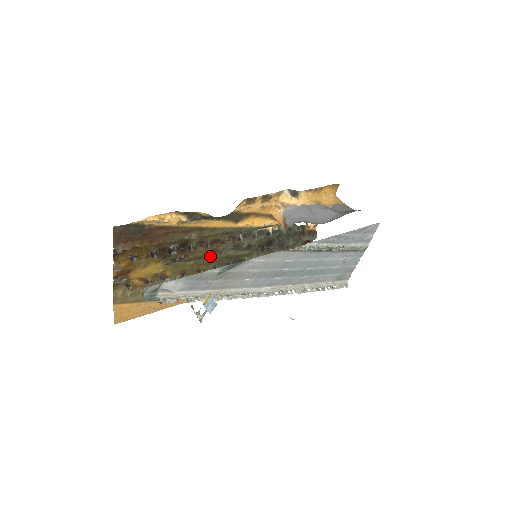
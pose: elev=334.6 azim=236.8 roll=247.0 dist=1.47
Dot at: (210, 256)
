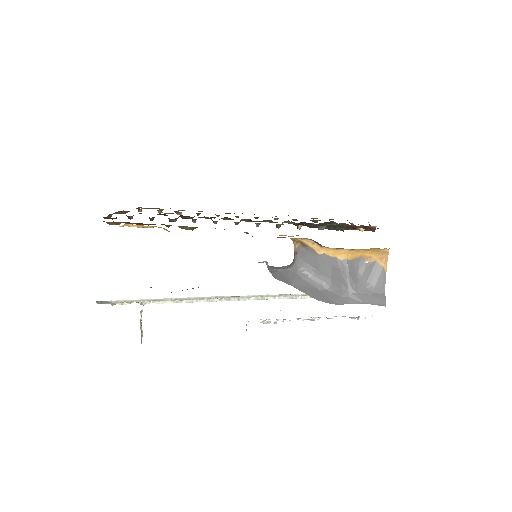
Dot at: occluded
